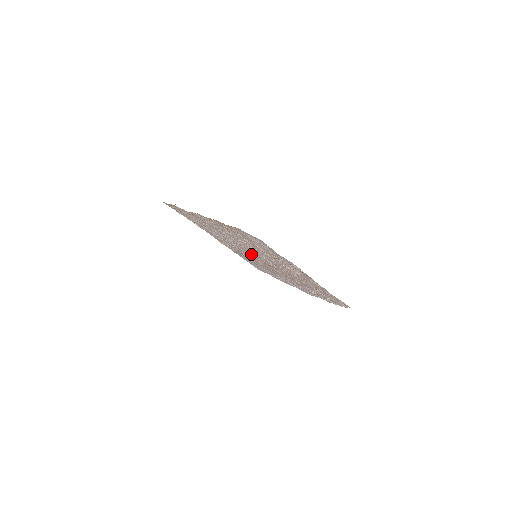
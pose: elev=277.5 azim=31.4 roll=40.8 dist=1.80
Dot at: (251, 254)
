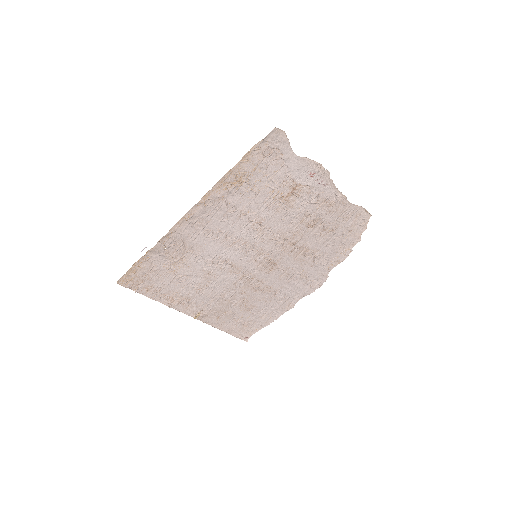
Dot at: (247, 266)
